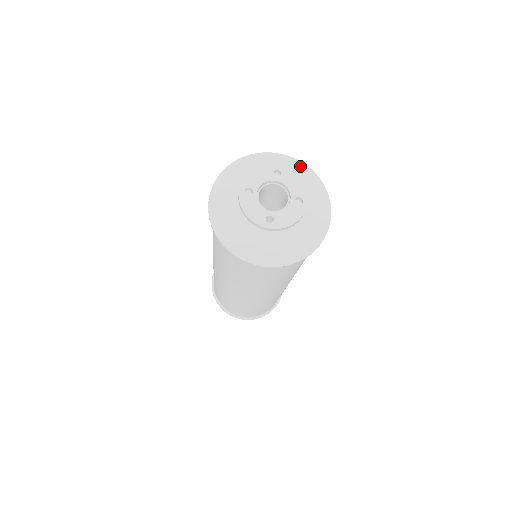
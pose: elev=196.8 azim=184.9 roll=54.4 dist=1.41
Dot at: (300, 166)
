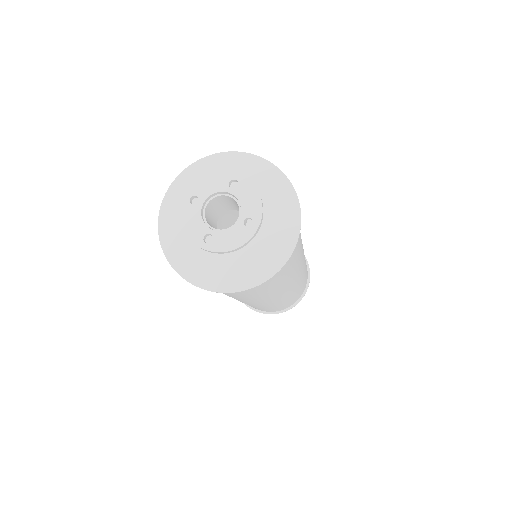
Dot at: (277, 175)
